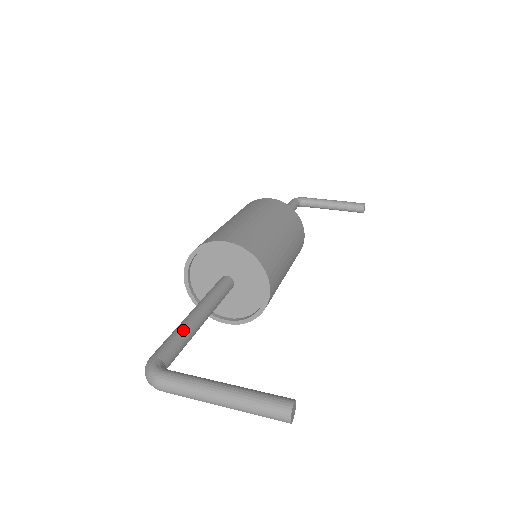
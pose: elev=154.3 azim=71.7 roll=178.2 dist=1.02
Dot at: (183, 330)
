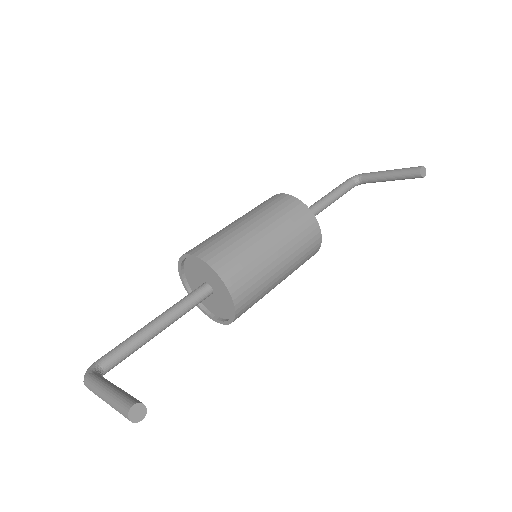
Dot at: (131, 338)
